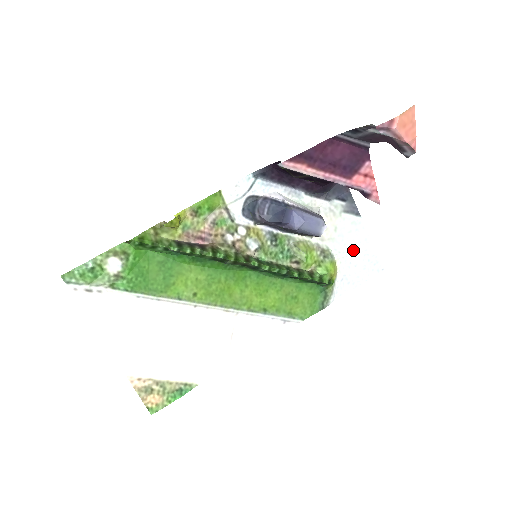
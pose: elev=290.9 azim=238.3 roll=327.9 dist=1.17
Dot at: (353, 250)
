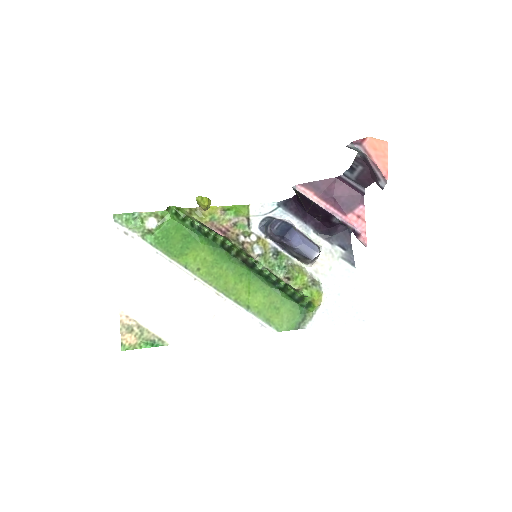
Dot at: (341, 292)
